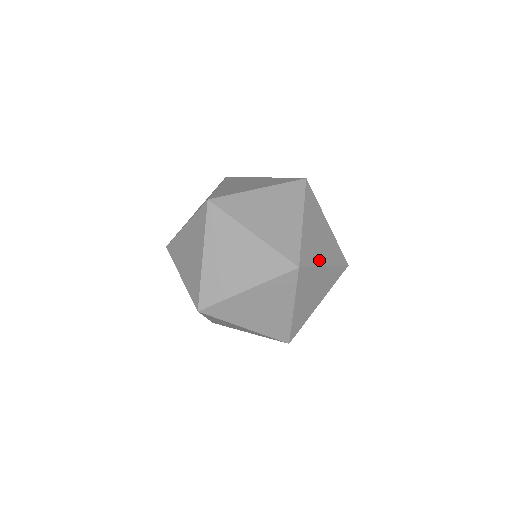
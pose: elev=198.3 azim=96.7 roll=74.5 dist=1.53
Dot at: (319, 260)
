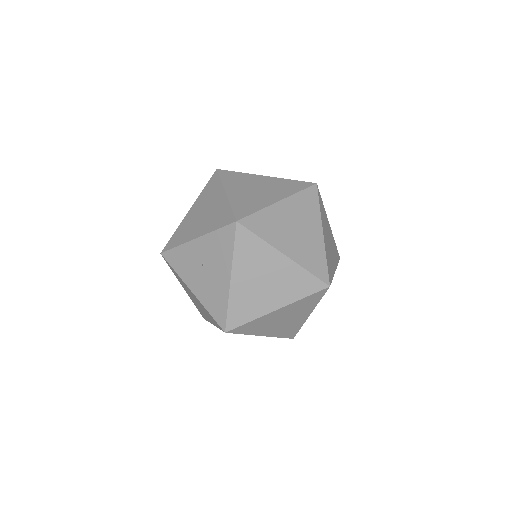
Dot at: occluded
